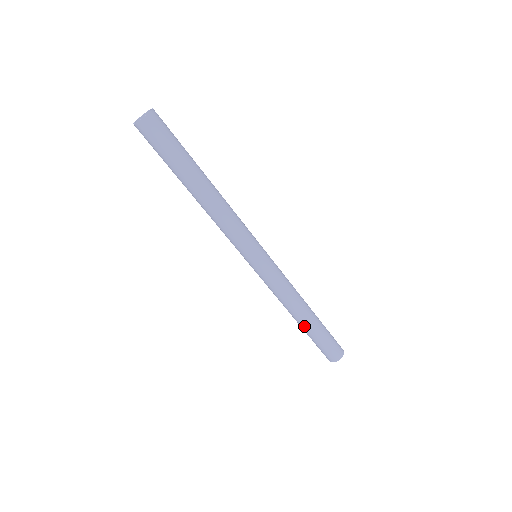
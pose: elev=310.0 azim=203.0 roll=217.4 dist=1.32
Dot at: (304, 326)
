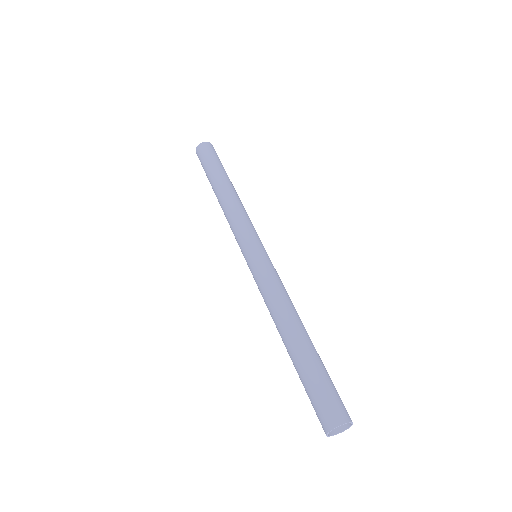
Dot at: (291, 348)
